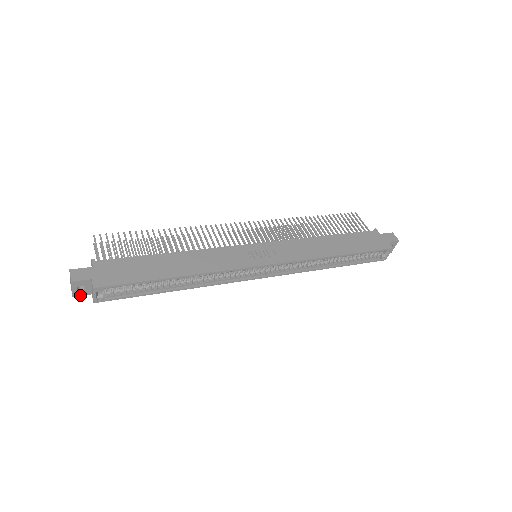
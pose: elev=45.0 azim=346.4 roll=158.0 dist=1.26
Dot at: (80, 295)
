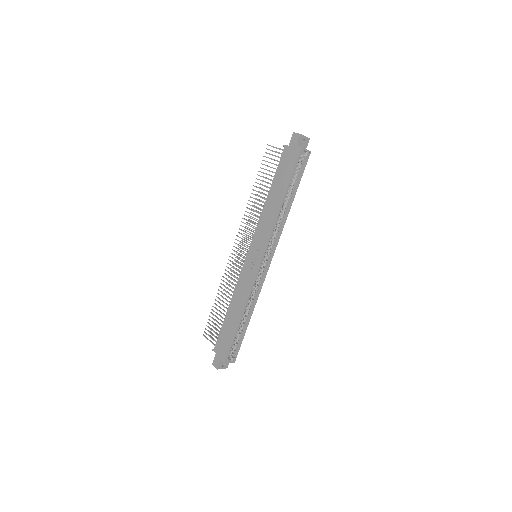
Dot at: occluded
